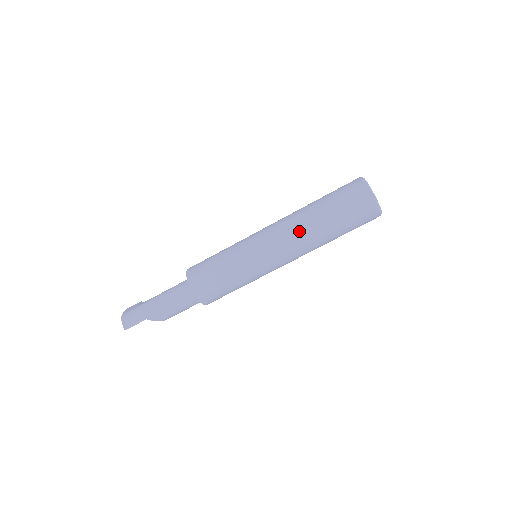
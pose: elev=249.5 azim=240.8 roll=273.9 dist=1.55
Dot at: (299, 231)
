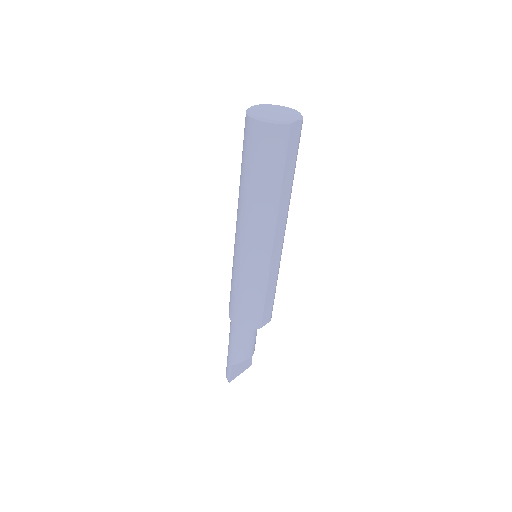
Dot at: (241, 209)
